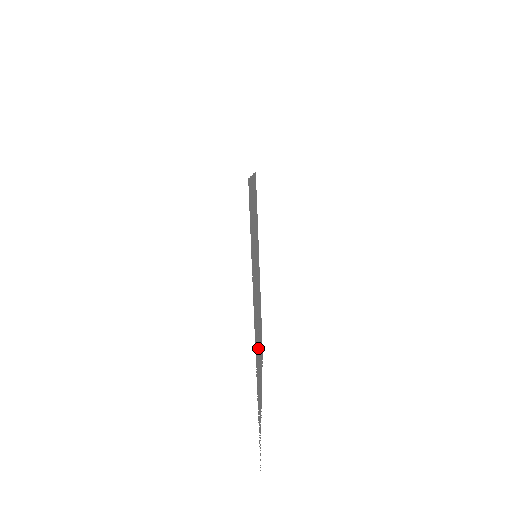
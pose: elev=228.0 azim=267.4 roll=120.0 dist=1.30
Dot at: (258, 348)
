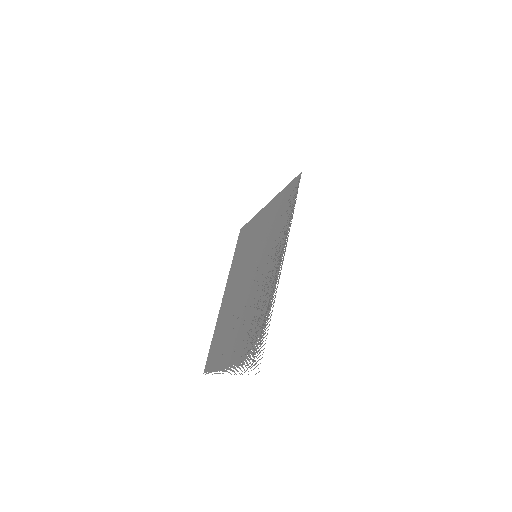
Dot at: (251, 311)
